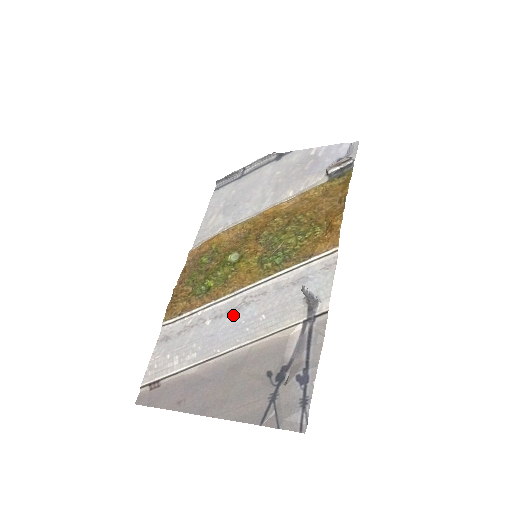
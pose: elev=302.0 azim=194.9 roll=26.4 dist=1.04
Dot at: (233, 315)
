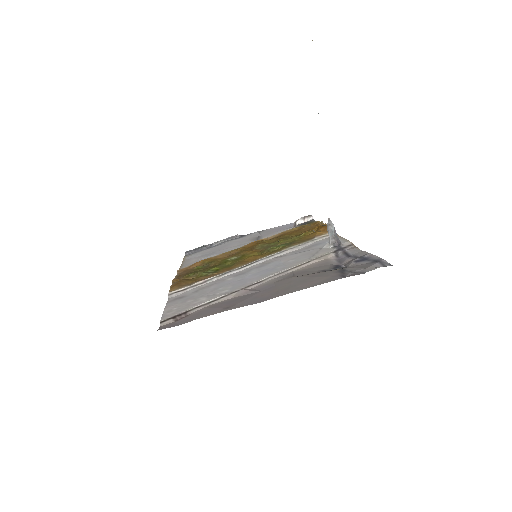
Dot at: (257, 269)
